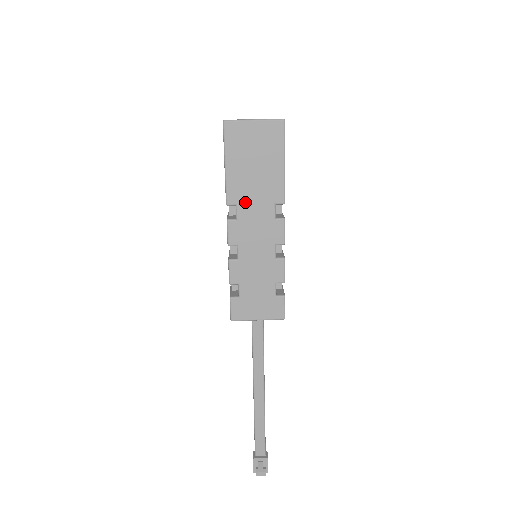
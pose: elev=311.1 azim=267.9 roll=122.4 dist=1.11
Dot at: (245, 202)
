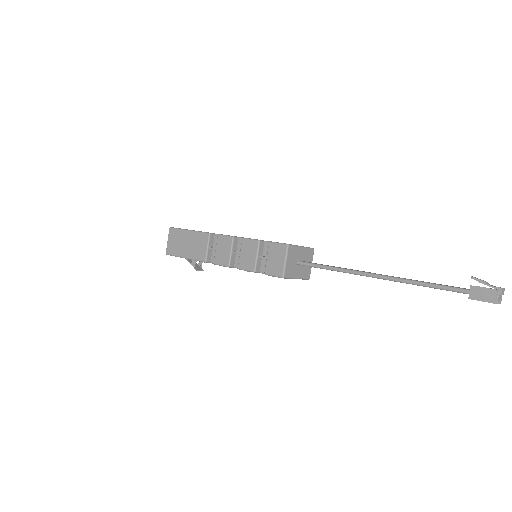
Dot at: occluded
